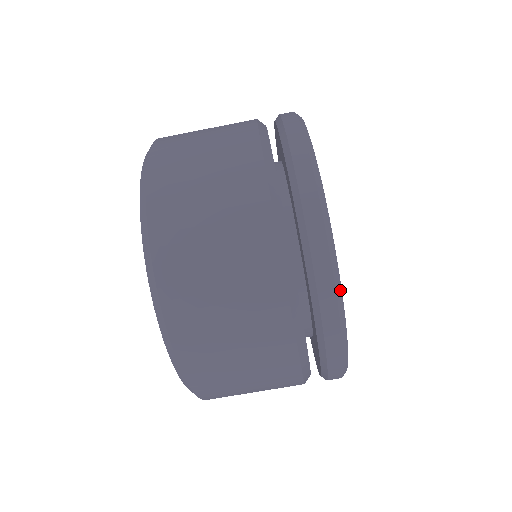
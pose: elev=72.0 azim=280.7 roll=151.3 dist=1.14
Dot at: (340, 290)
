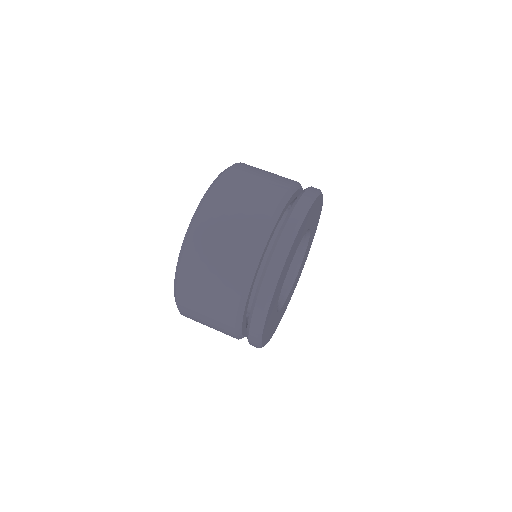
Dot at: (288, 252)
